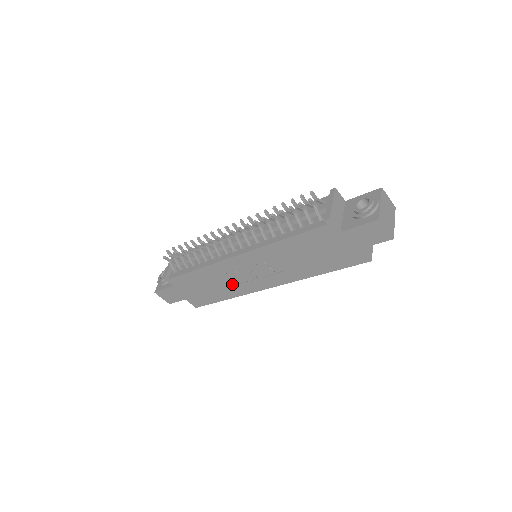
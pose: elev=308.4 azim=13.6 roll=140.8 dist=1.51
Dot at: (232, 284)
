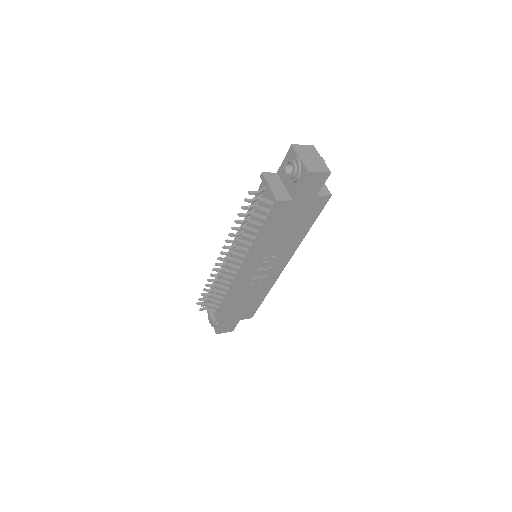
Dot at: (259, 287)
